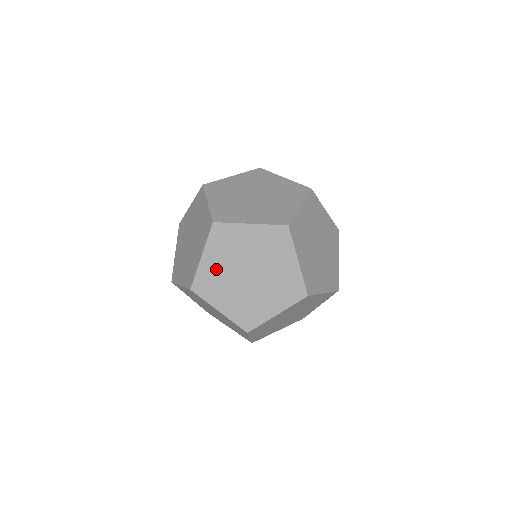
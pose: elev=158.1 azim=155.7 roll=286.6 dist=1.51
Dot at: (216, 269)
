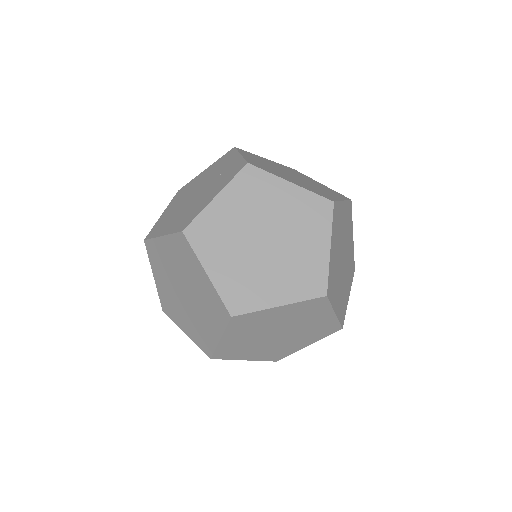
Dot at: (166, 289)
